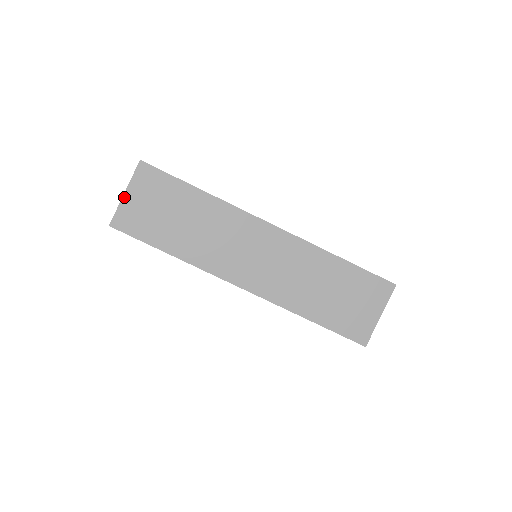
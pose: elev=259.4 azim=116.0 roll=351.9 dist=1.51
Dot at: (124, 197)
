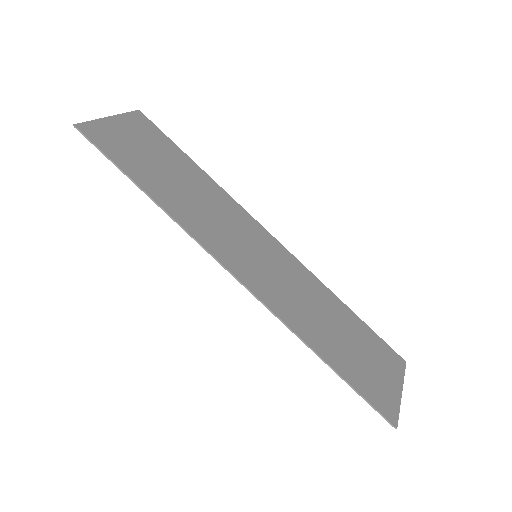
Dot at: (107, 118)
